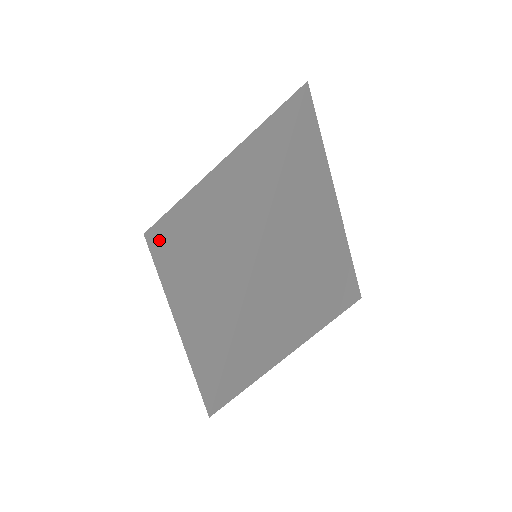
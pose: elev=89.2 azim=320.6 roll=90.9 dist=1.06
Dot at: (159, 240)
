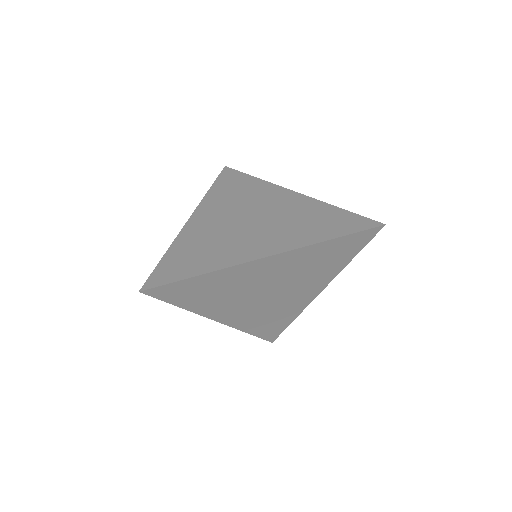
Dot at: (227, 182)
